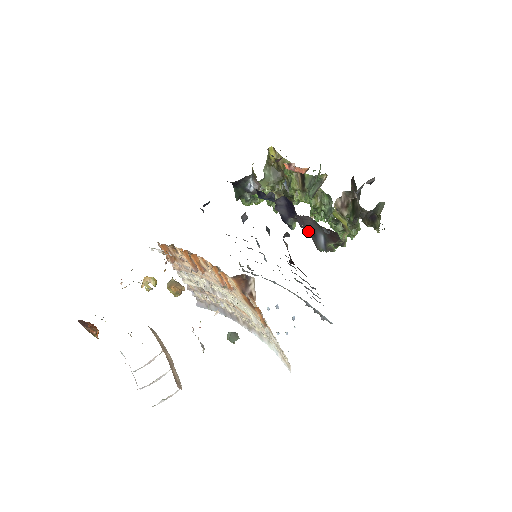
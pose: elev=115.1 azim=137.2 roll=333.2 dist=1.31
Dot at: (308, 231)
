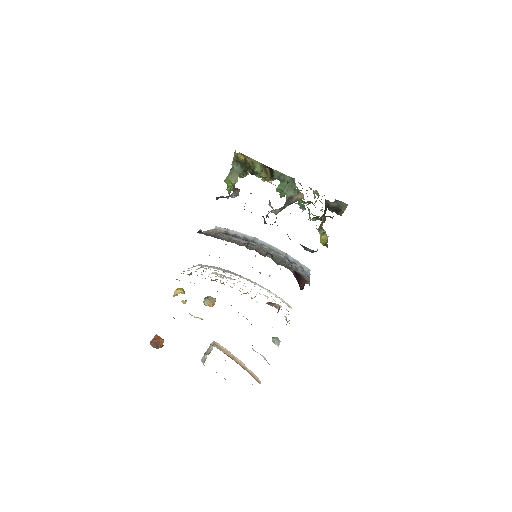
Dot at: occluded
